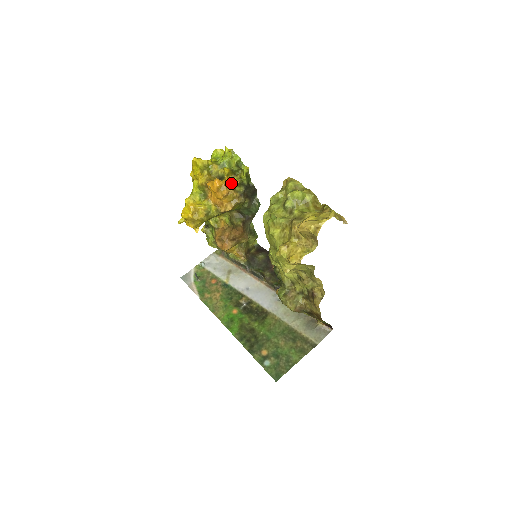
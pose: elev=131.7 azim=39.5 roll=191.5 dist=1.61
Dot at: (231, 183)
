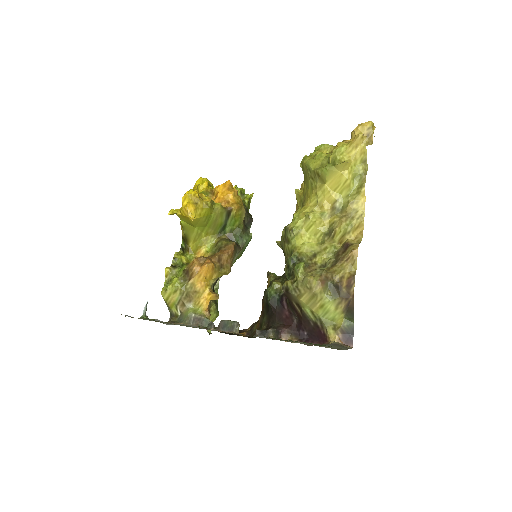
Dot at: occluded
